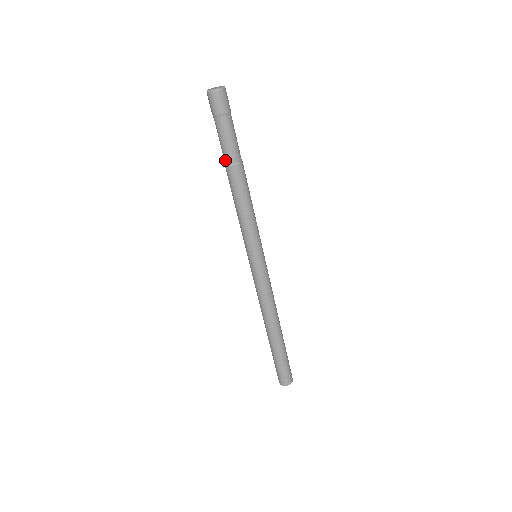
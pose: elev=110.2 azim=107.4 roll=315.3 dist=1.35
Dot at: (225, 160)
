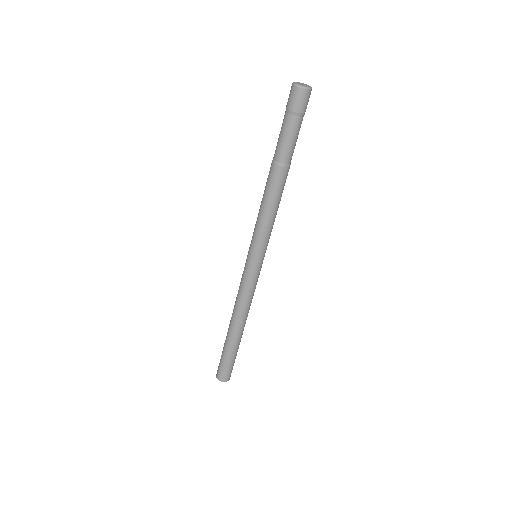
Dot at: (275, 155)
